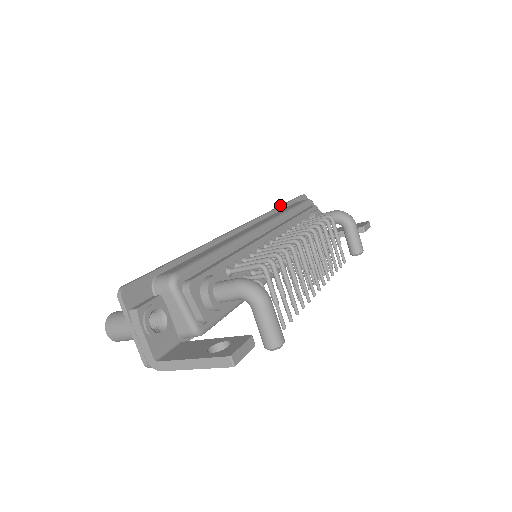
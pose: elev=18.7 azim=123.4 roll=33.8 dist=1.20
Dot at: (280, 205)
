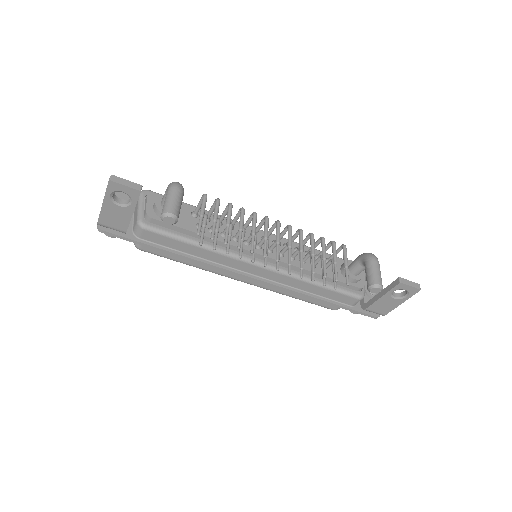
Dot at: occluded
